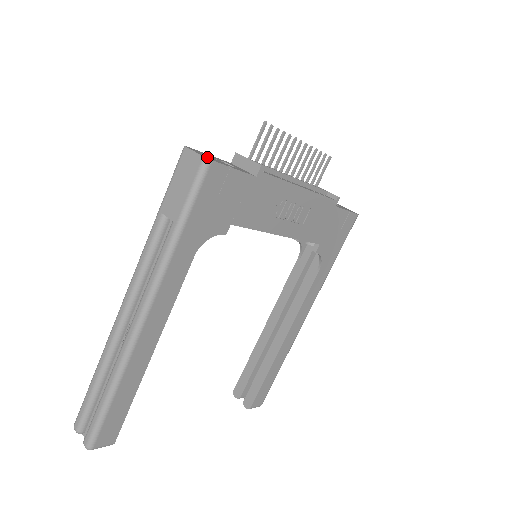
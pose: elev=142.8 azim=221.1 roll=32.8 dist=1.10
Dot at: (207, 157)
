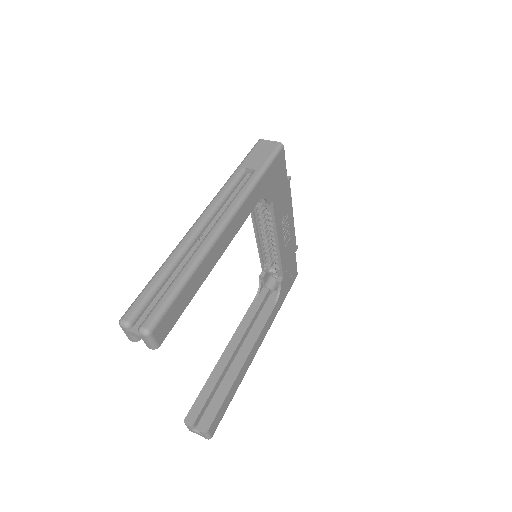
Dot at: occluded
